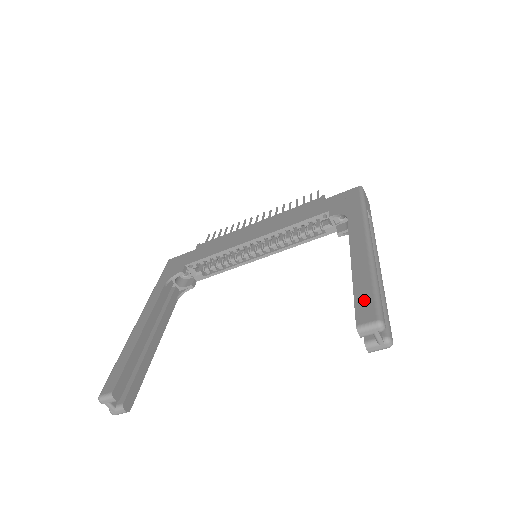
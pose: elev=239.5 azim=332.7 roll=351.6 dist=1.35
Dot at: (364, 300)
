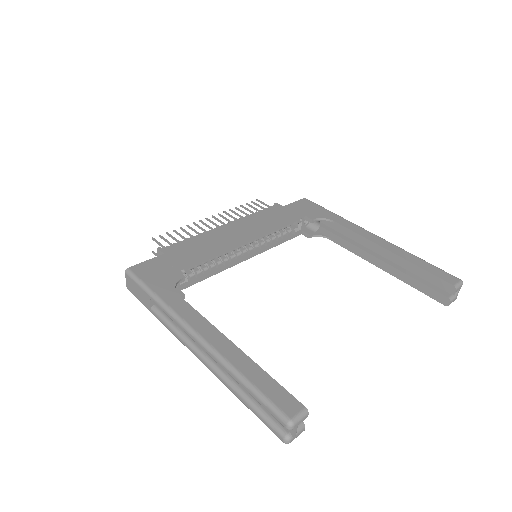
Dot at: (435, 271)
